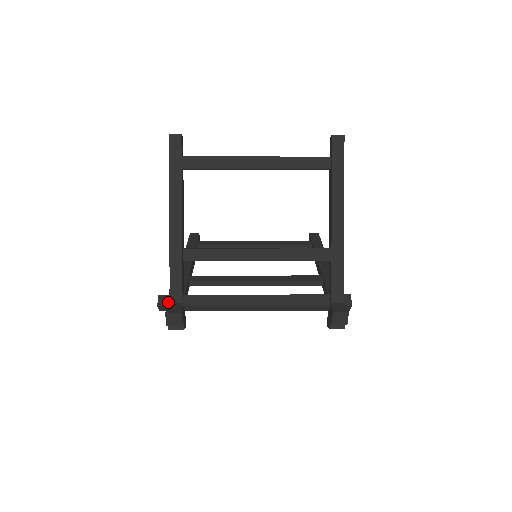
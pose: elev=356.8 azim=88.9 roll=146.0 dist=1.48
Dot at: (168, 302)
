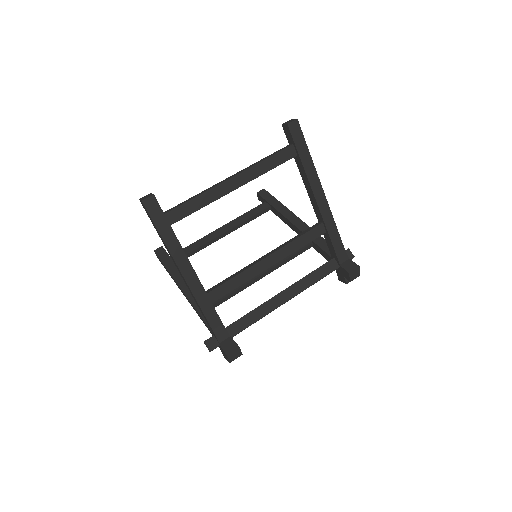
Dot at: (217, 342)
